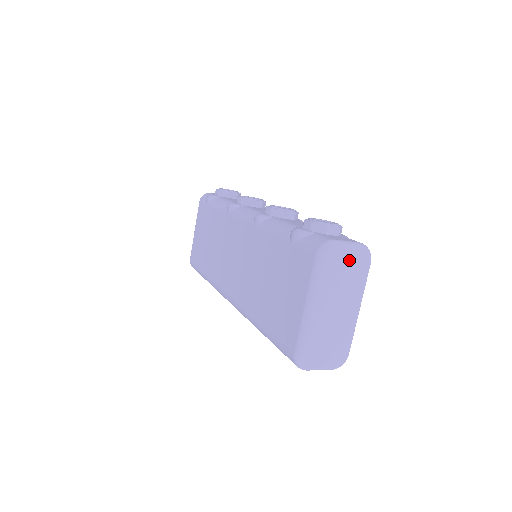
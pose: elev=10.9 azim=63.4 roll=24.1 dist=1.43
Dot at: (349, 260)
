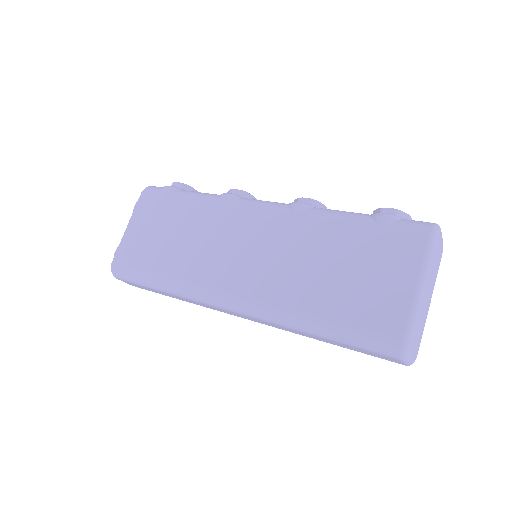
Dot at: (440, 248)
